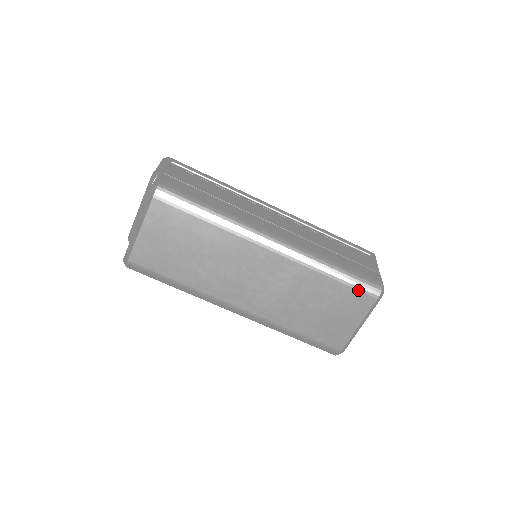
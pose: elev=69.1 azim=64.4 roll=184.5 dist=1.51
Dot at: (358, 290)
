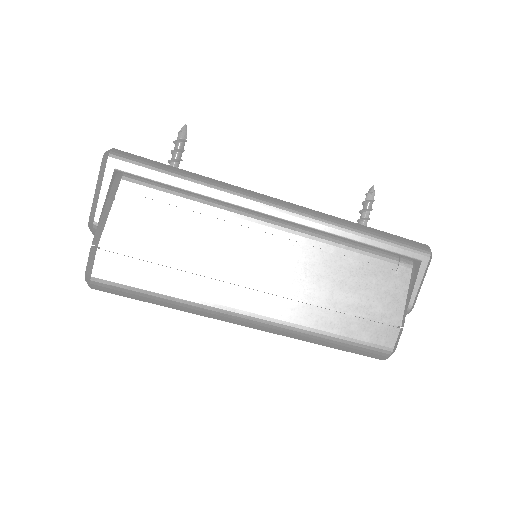
Dot at: occluded
